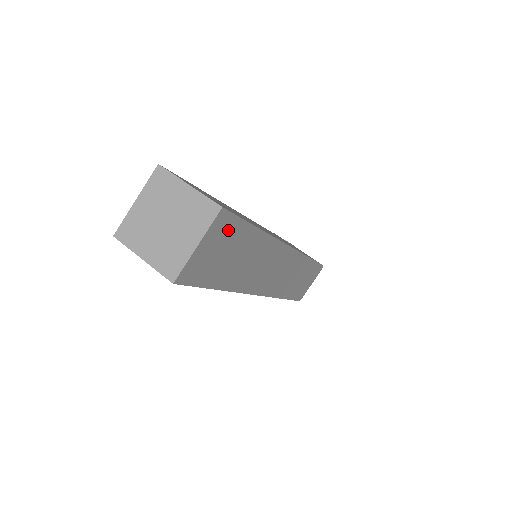
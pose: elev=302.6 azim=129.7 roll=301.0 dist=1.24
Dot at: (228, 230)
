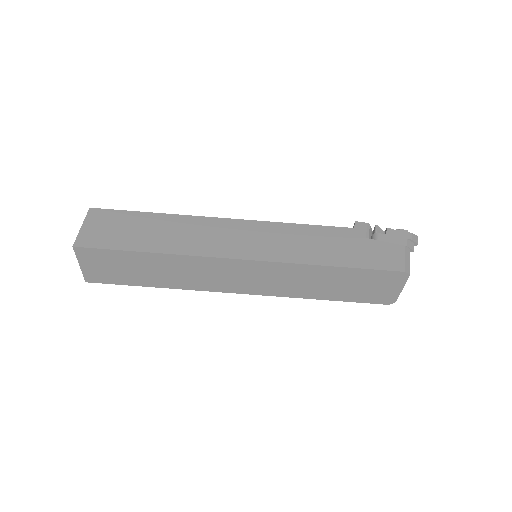
Dot at: (101, 256)
